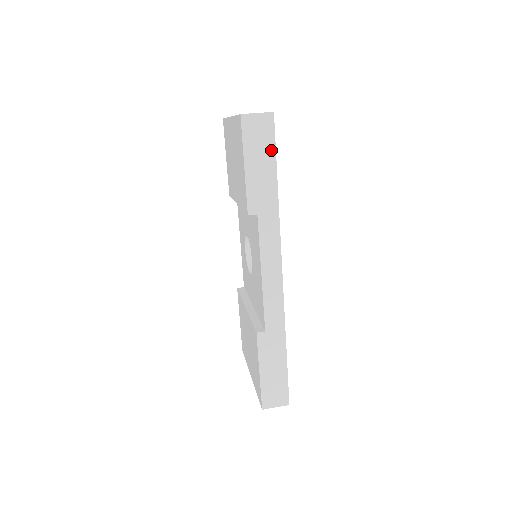
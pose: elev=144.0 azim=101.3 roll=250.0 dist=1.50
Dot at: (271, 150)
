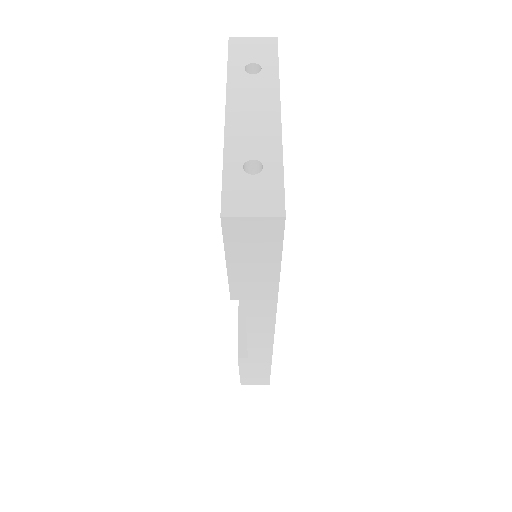
Dot at: (274, 253)
